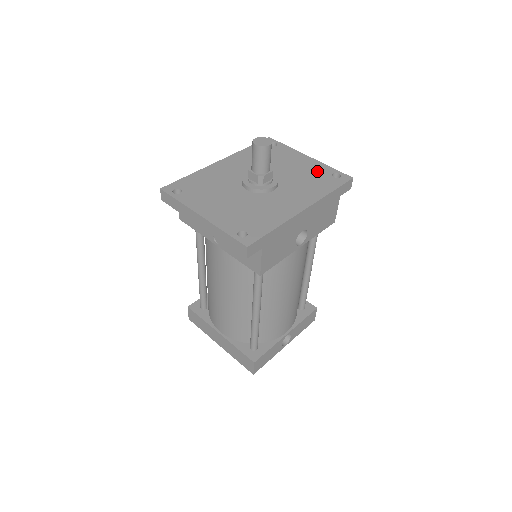
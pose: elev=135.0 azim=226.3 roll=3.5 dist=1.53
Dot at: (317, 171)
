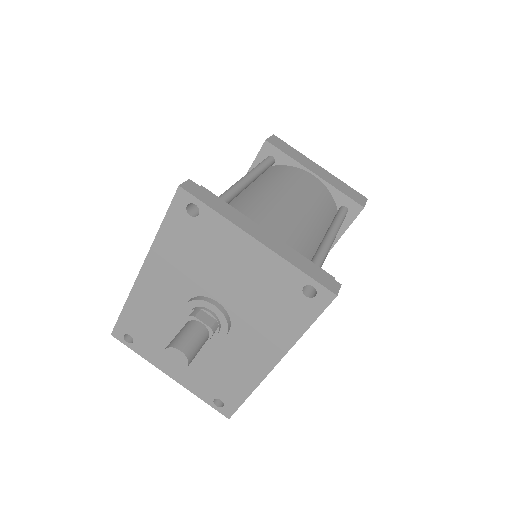
Dot at: (277, 284)
